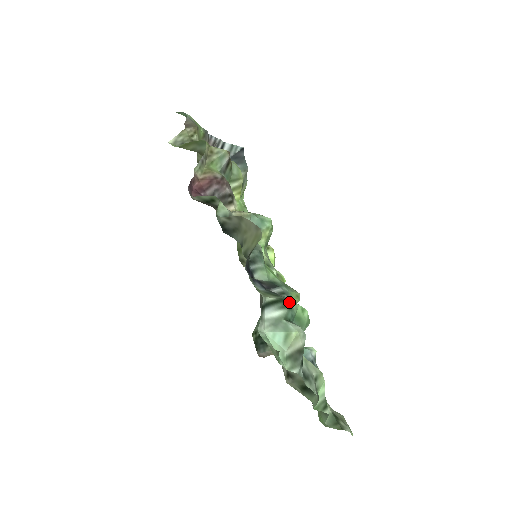
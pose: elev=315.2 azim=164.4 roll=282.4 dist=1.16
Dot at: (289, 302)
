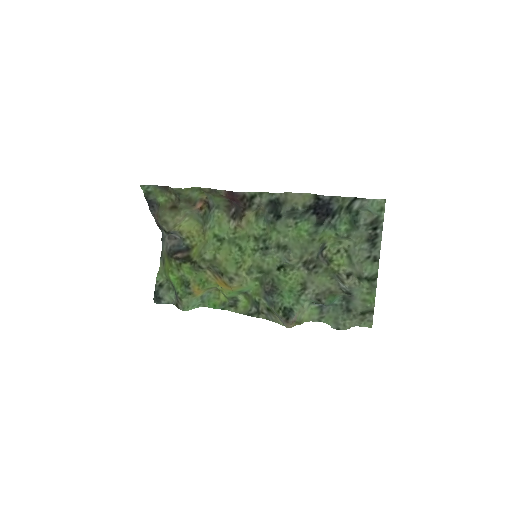
Dot at: (348, 211)
